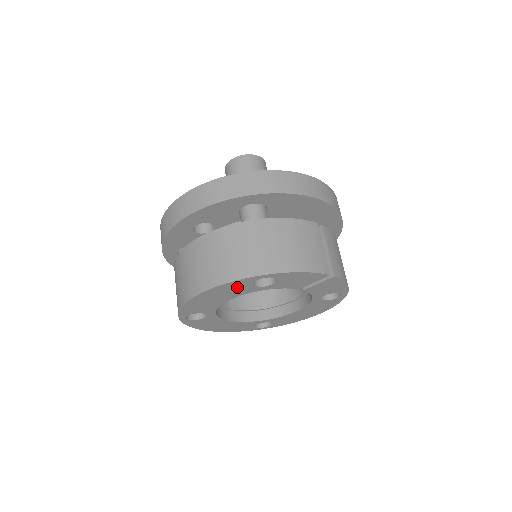
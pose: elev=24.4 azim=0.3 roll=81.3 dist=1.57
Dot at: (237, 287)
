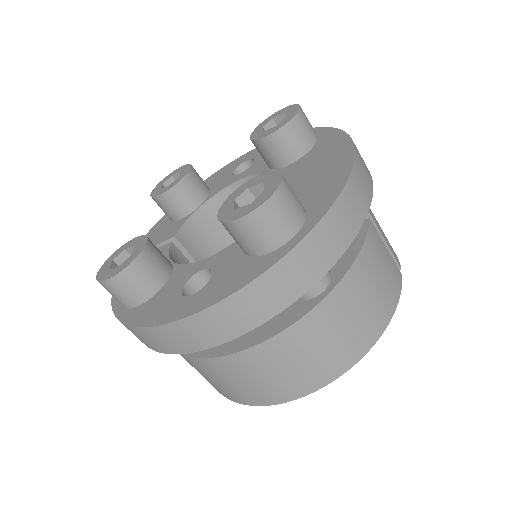
Dot at: occluded
